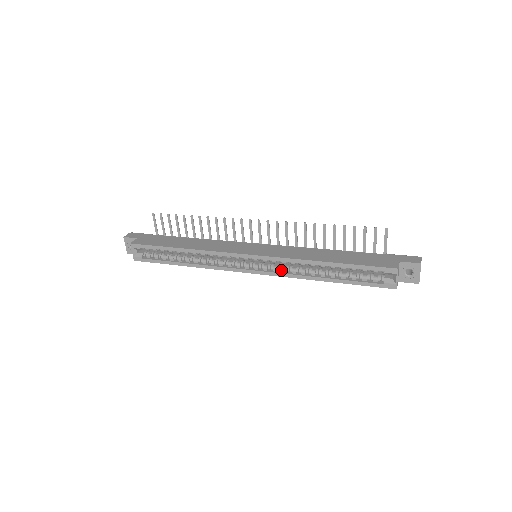
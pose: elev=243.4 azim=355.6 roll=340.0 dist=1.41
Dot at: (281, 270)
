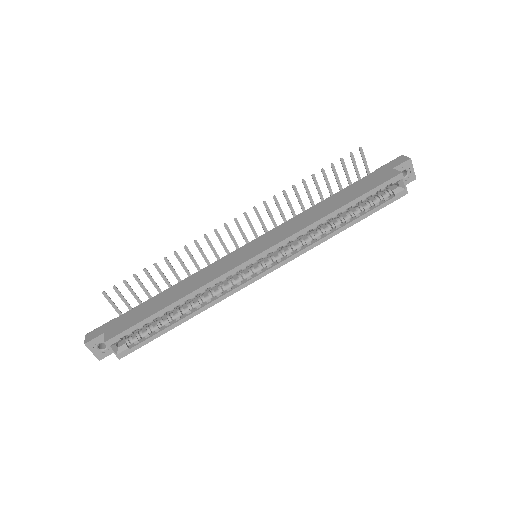
Dot at: (295, 250)
